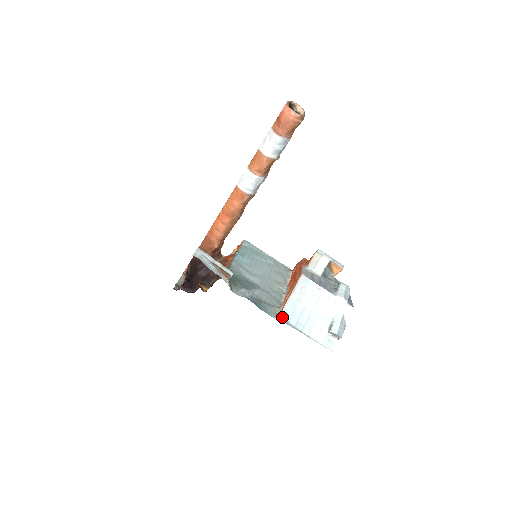
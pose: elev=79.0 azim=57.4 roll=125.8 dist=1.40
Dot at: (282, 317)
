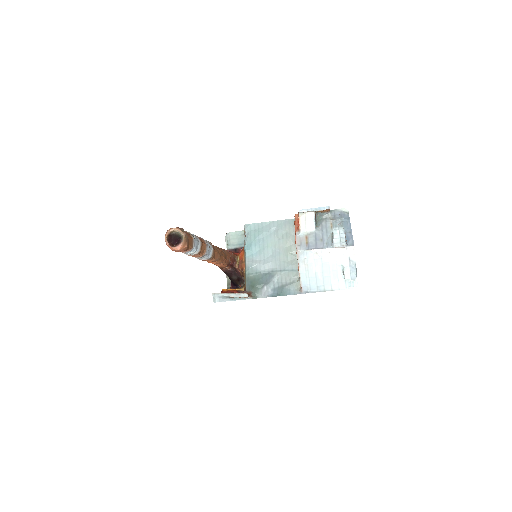
Dot at: (304, 290)
